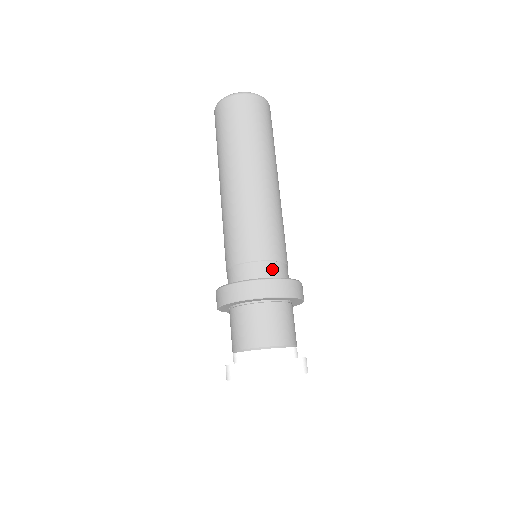
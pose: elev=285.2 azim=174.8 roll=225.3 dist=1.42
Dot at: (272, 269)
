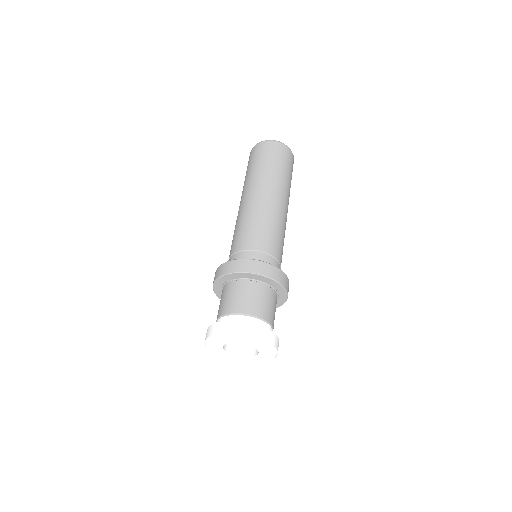
Dot at: occluded
